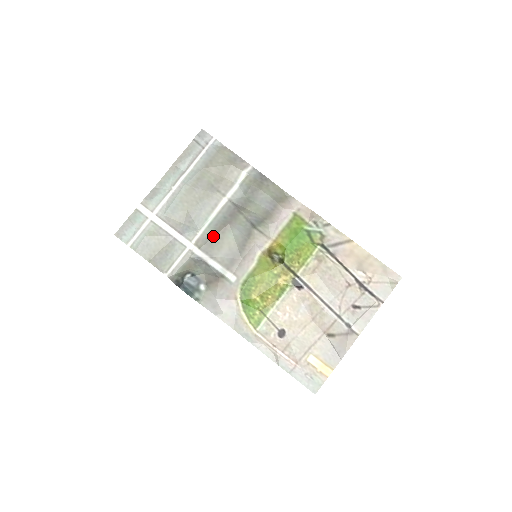
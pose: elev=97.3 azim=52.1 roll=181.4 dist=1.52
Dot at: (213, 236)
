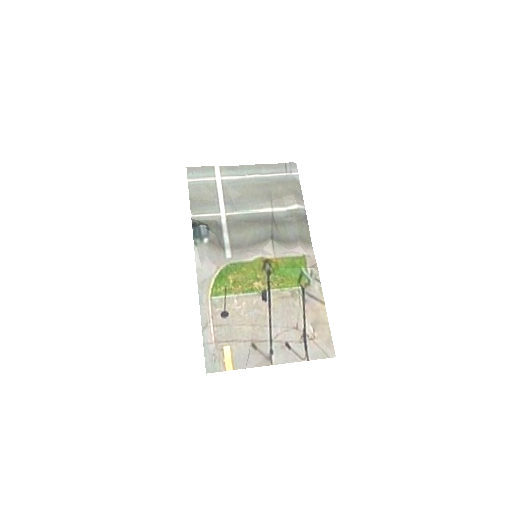
Dot at: (242, 221)
